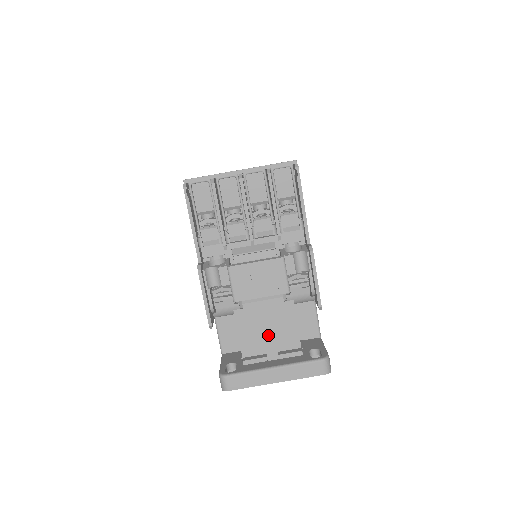
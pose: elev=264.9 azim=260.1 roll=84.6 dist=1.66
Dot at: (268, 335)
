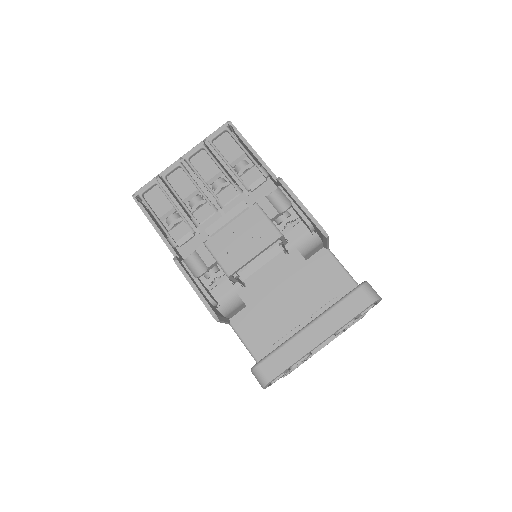
Dot at: (289, 302)
